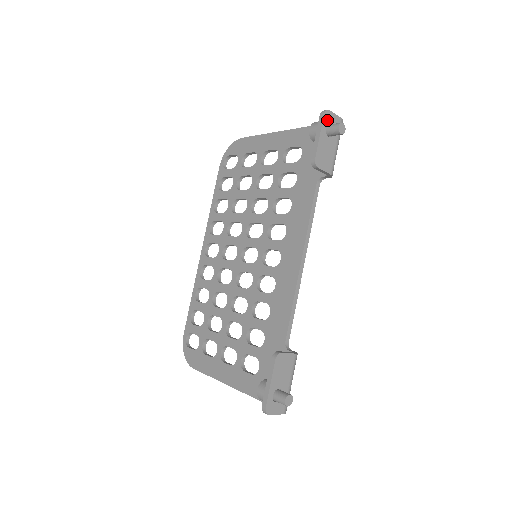
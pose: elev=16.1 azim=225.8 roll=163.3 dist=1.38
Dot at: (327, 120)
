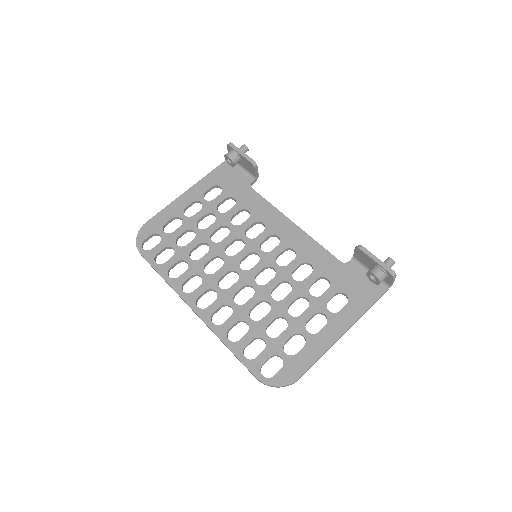
Dot at: occluded
